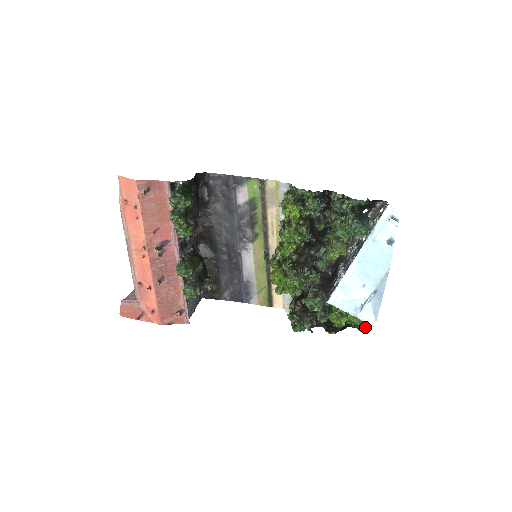
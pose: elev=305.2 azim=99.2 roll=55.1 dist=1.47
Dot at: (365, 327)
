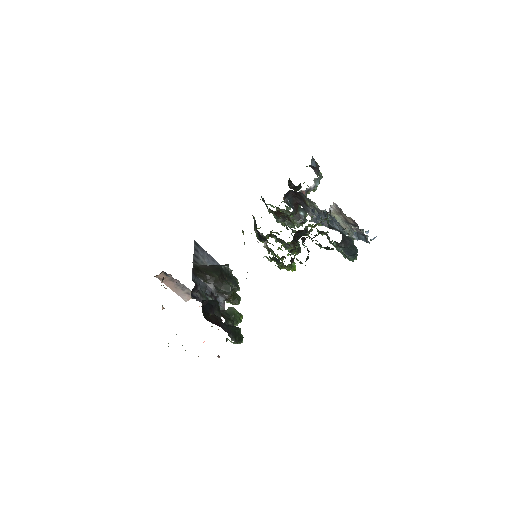
Dot at: occluded
